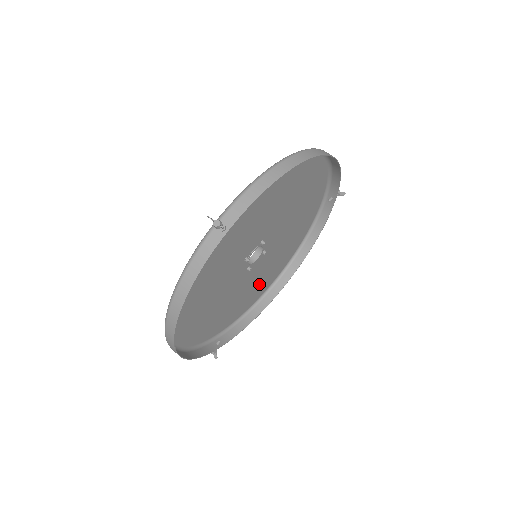
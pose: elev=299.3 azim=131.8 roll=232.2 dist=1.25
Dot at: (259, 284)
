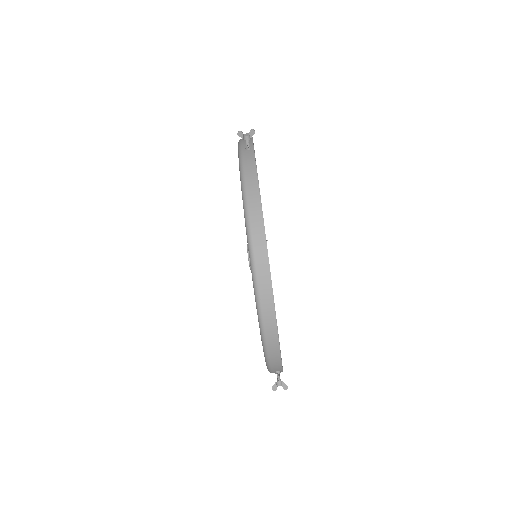
Dot at: occluded
